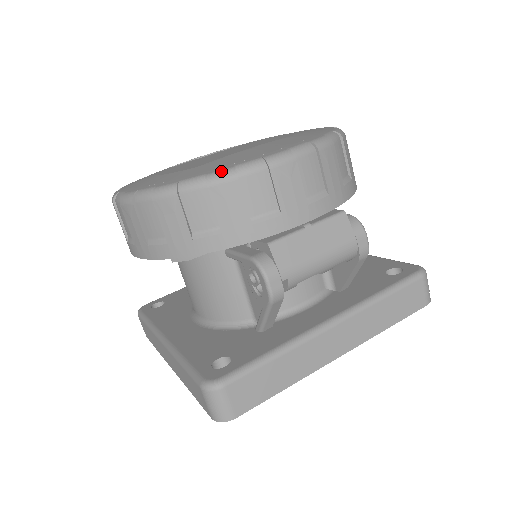
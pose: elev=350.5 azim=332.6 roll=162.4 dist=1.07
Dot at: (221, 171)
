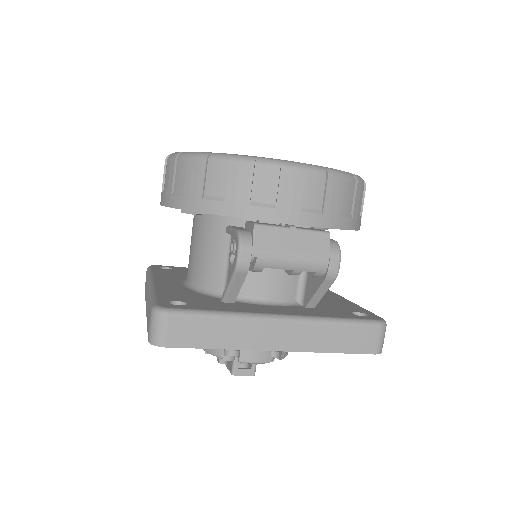
Dot at: (245, 156)
